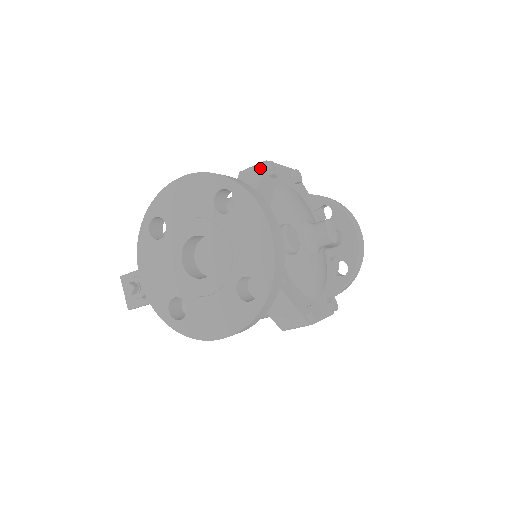
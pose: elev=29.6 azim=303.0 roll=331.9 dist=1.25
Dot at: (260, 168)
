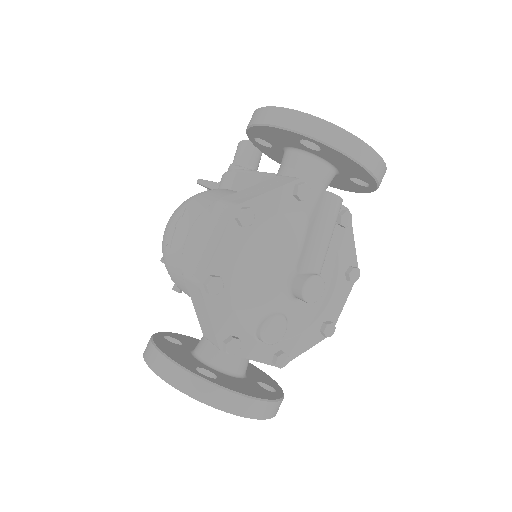
Dot at: (201, 298)
